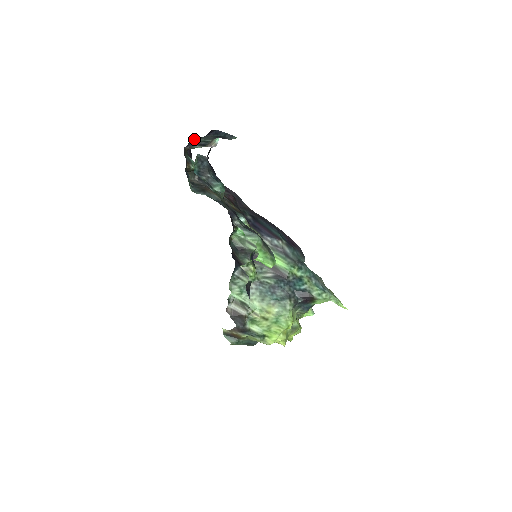
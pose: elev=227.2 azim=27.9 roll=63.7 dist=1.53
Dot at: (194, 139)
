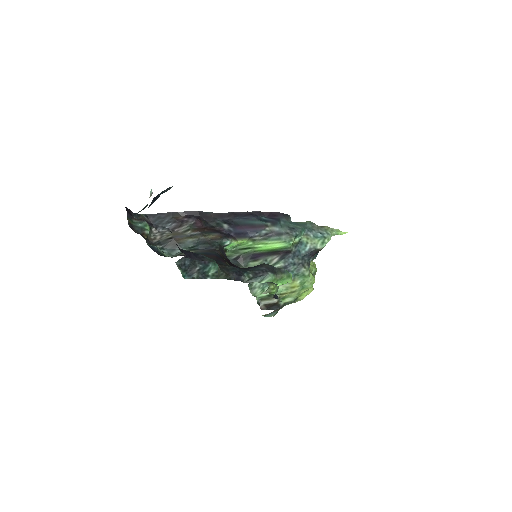
Dot at: occluded
